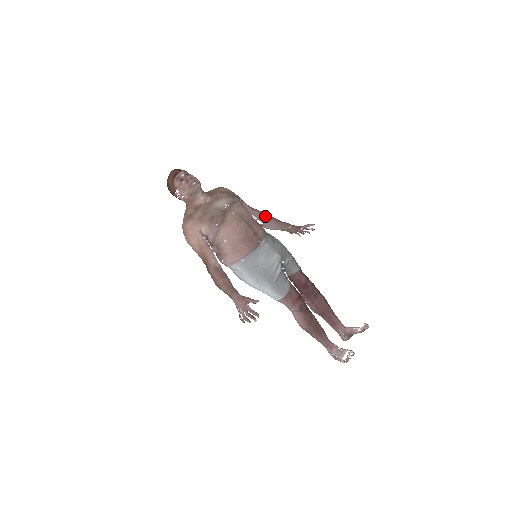
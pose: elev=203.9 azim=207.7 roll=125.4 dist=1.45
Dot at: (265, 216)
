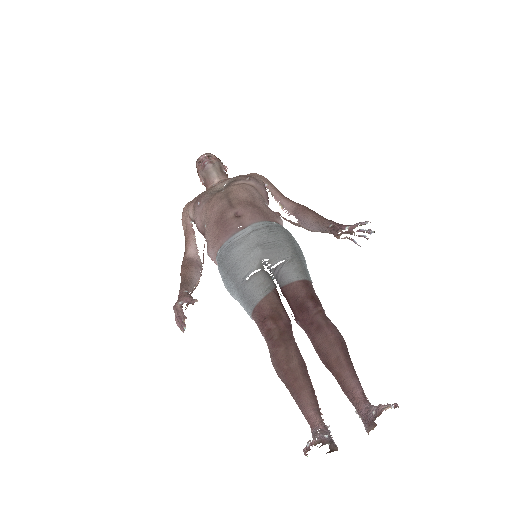
Dot at: (302, 210)
